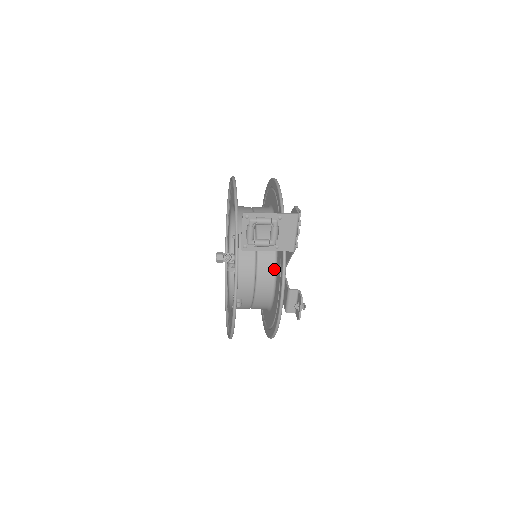
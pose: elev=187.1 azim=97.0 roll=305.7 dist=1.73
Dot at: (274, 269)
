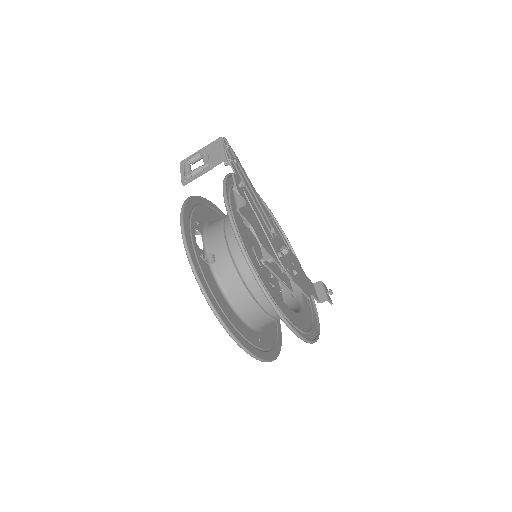
Dot at: occluded
